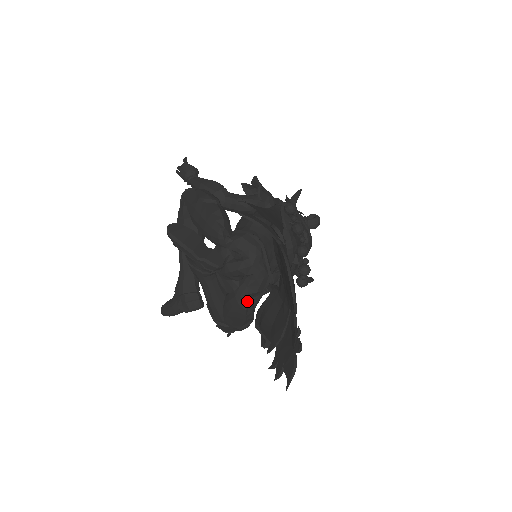
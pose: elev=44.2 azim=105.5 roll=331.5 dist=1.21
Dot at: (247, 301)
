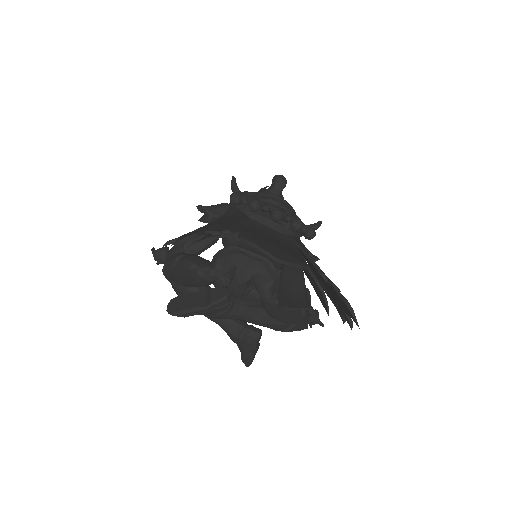
Dot at: (276, 295)
